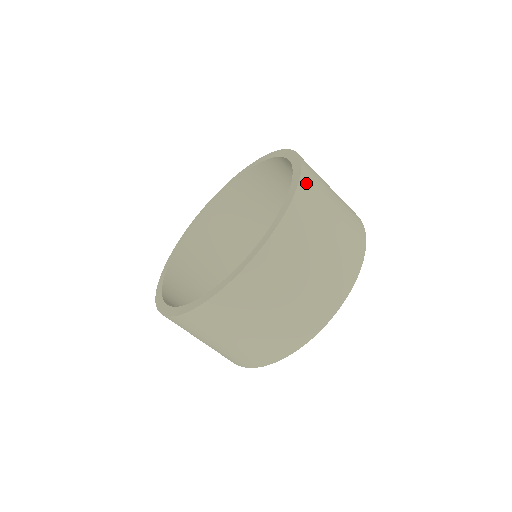
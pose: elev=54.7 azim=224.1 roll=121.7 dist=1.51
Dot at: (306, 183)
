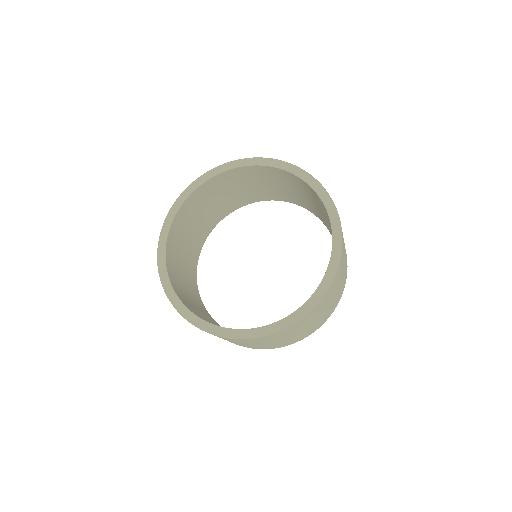
Dot at: occluded
